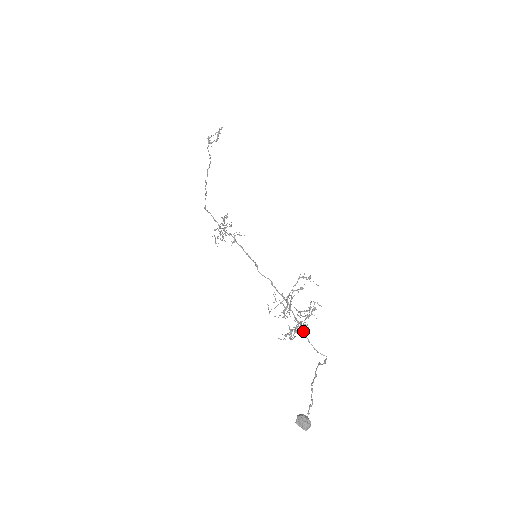
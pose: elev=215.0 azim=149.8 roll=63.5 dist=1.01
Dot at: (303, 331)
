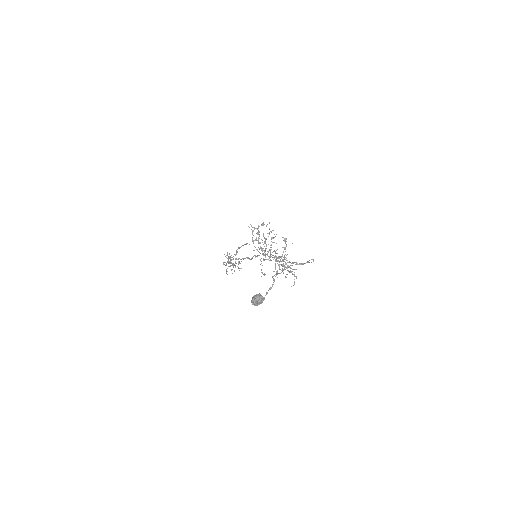
Dot at: (289, 261)
